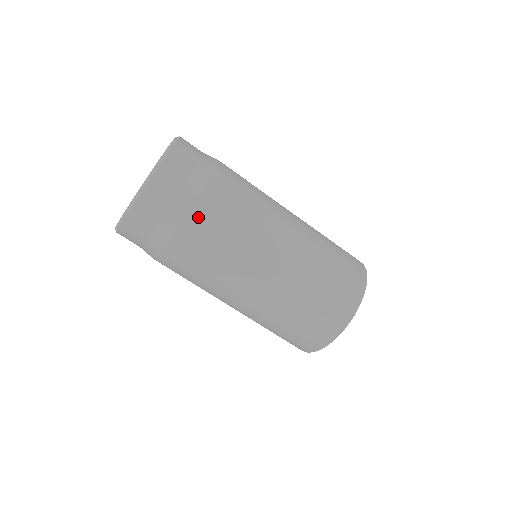
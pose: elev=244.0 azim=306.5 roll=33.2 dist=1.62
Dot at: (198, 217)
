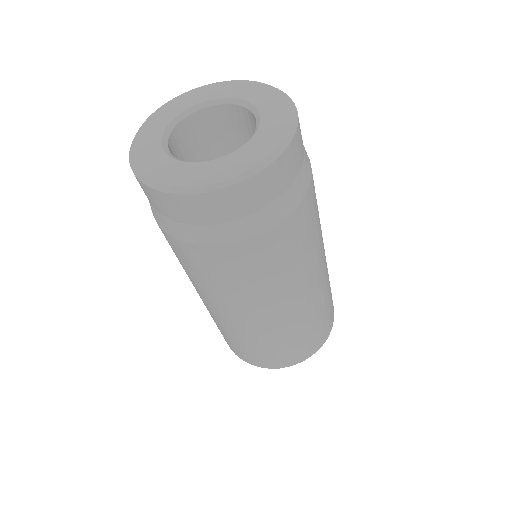
Dot at: (270, 239)
